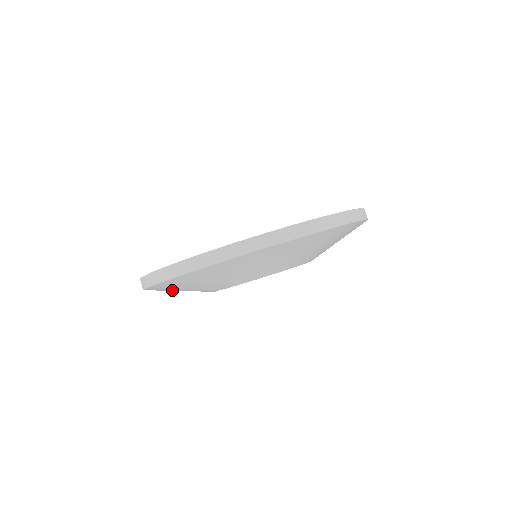
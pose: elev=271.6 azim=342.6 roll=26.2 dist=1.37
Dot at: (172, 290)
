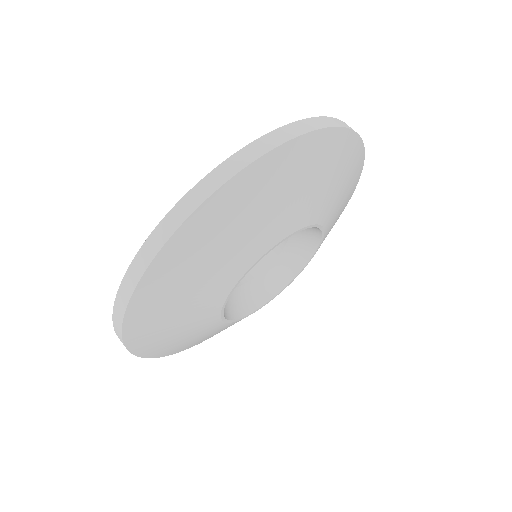
Dot at: (166, 308)
